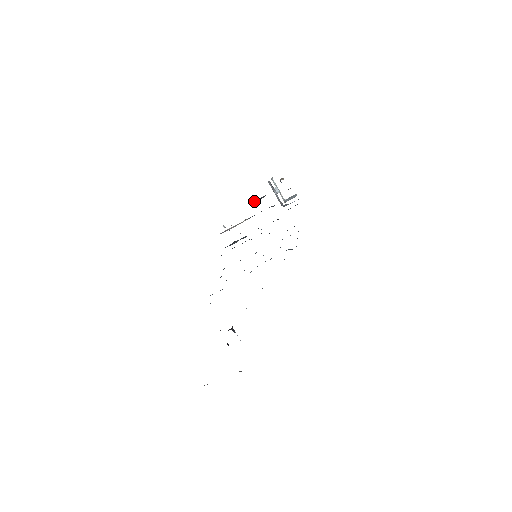
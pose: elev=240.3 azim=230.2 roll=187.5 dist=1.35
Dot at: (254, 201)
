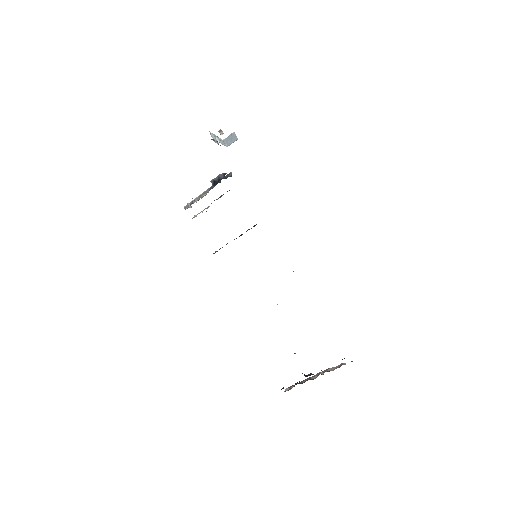
Dot at: (215, 183)
